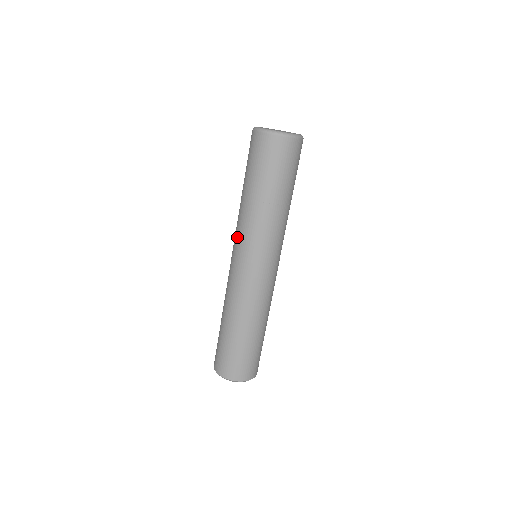
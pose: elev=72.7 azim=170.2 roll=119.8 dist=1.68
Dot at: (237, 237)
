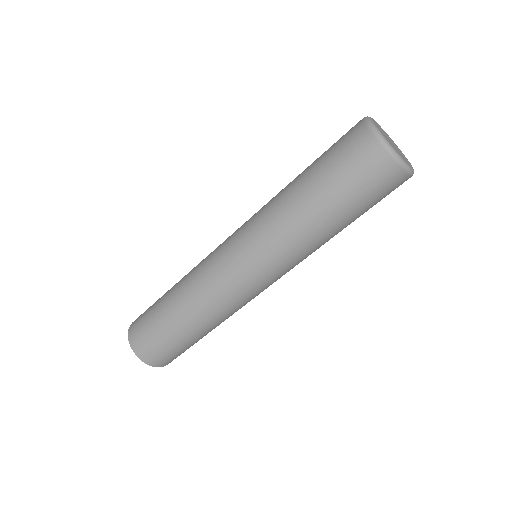
Dot at: (255, 236)
